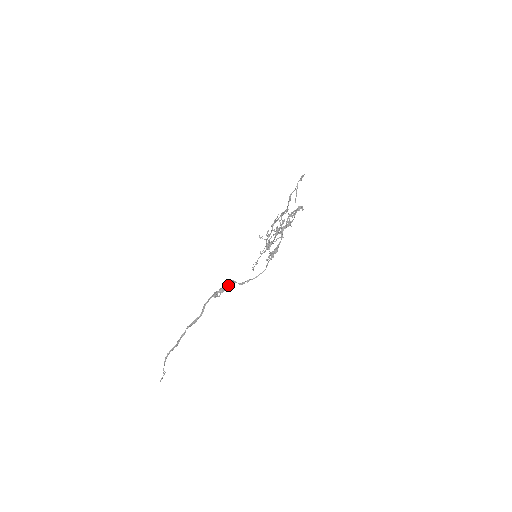
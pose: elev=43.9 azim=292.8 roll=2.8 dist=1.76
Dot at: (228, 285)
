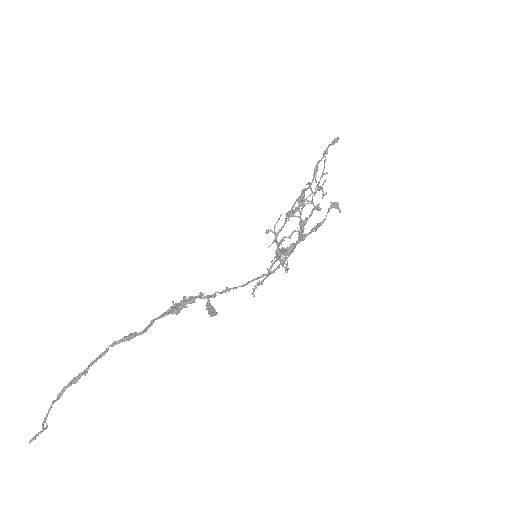
Dot at: occluded
